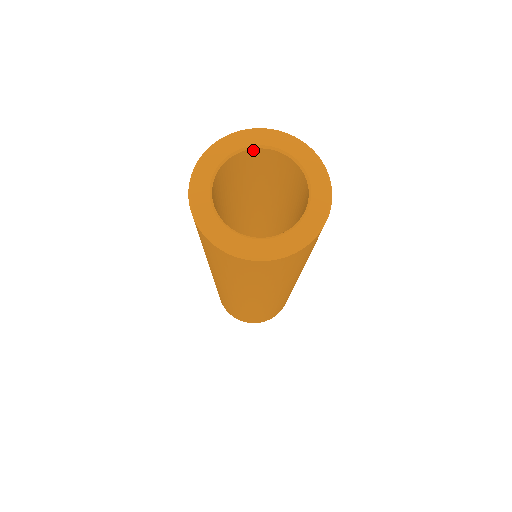
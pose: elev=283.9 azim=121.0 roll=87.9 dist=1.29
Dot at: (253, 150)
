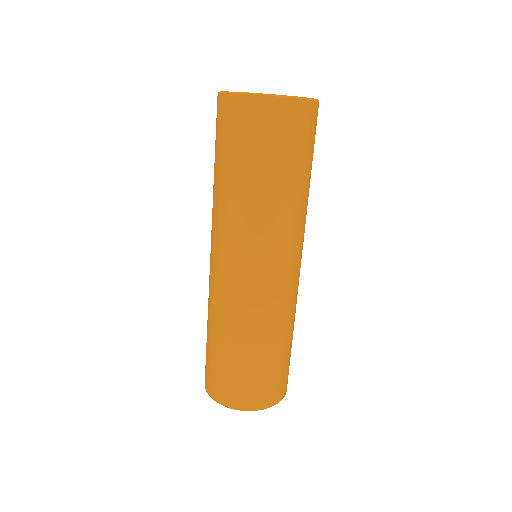
Dot at: occluded
